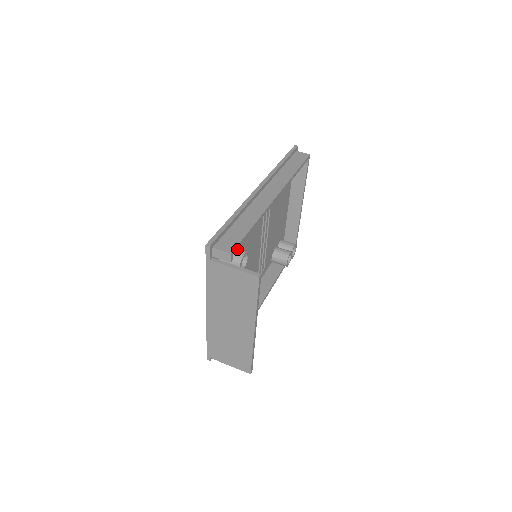
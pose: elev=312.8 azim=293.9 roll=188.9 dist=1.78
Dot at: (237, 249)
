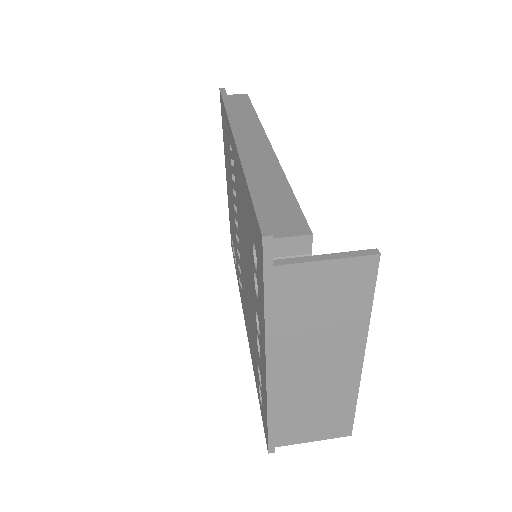
Dot at: occluded
